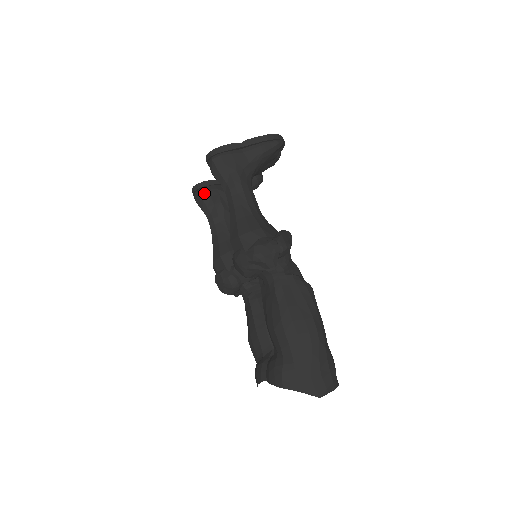
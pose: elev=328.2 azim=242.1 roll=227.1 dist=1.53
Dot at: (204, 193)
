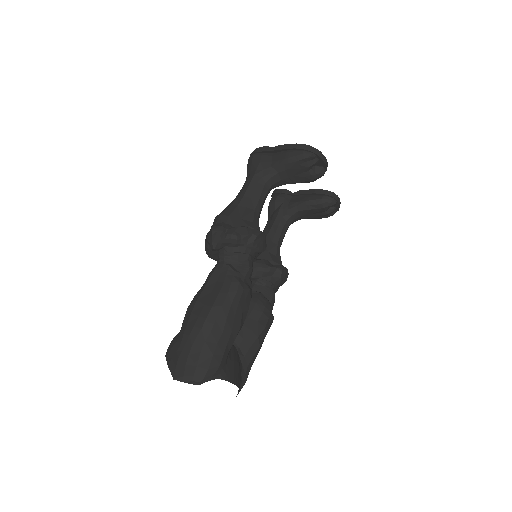
Dot at: (273, 198)
